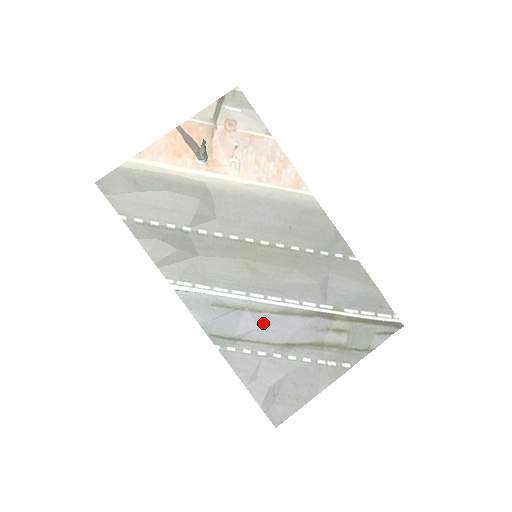
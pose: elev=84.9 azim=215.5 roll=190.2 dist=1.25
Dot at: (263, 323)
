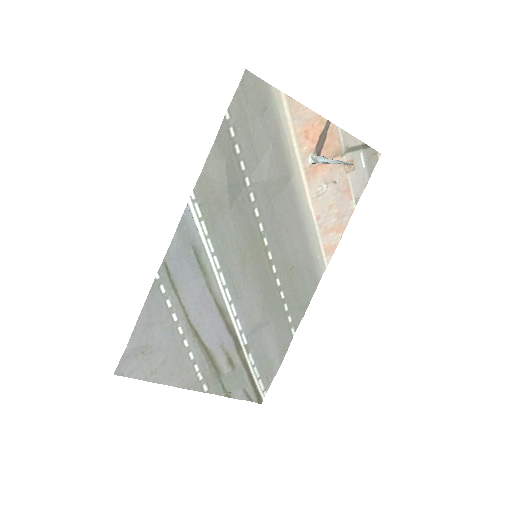
Dot at: (202, 300)
